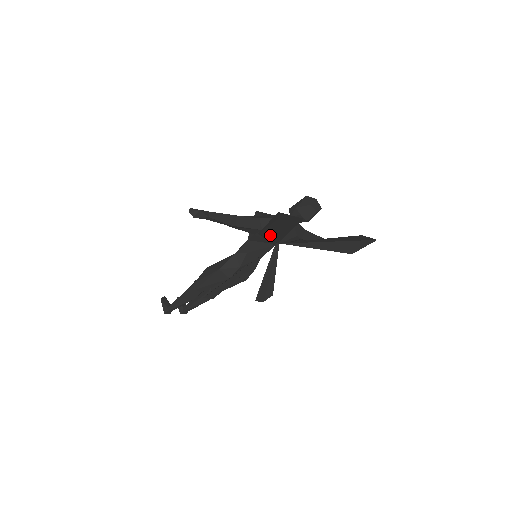
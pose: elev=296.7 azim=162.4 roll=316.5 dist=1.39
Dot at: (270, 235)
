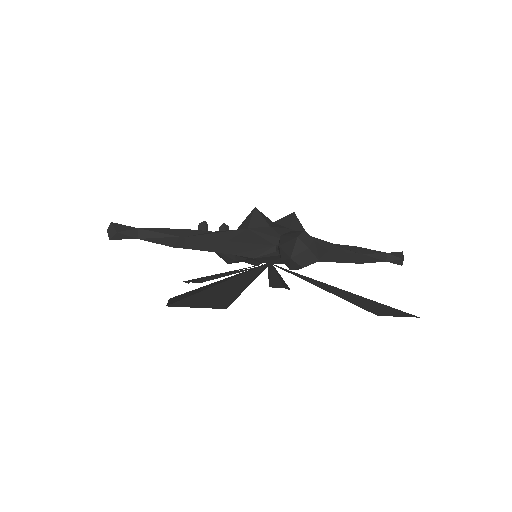
Dot at: (217, 282)
